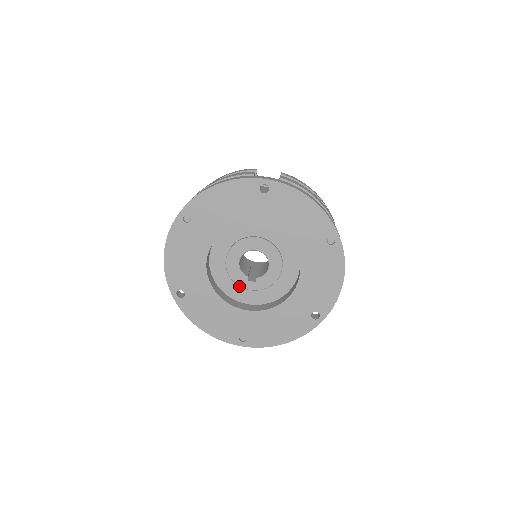
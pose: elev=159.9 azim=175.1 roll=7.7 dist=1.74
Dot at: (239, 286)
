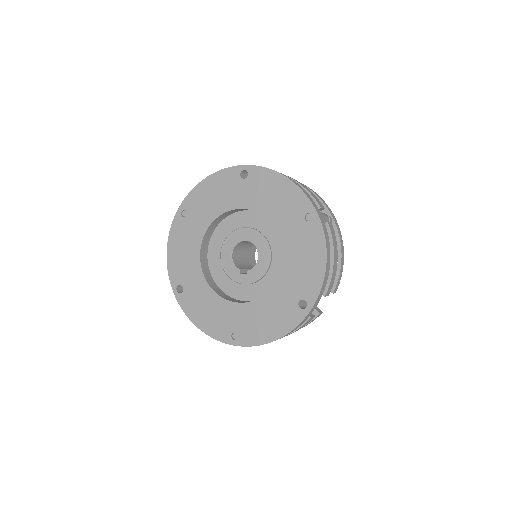
Dot at: (234, 281)
